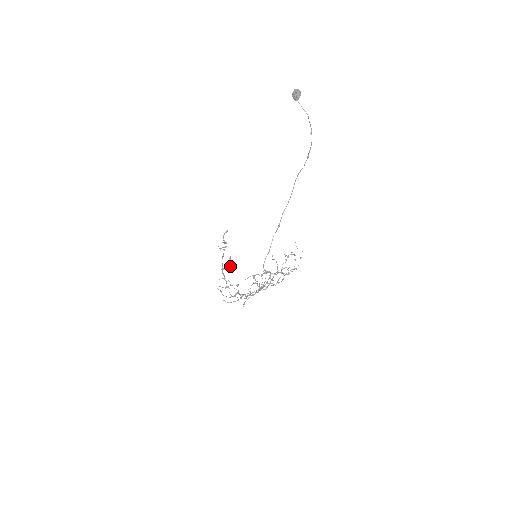
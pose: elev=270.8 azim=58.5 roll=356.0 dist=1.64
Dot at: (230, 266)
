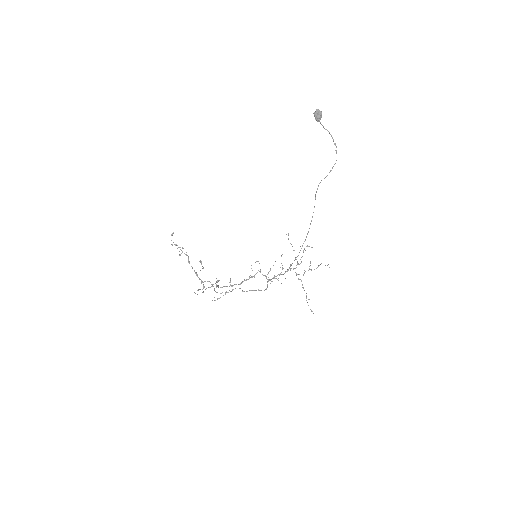
Dot at: occluded
